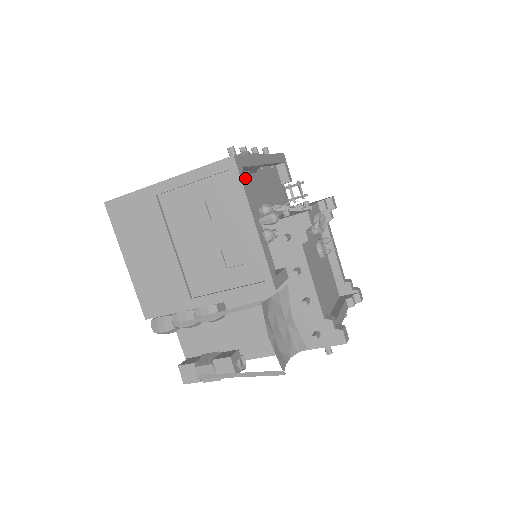
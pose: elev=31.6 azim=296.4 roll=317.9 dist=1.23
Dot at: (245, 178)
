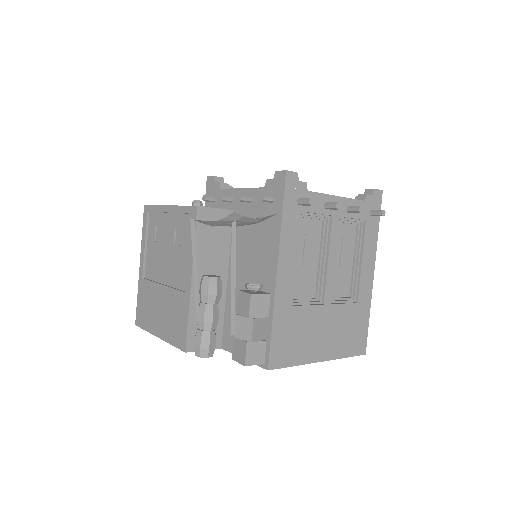
Dot at: occluded
